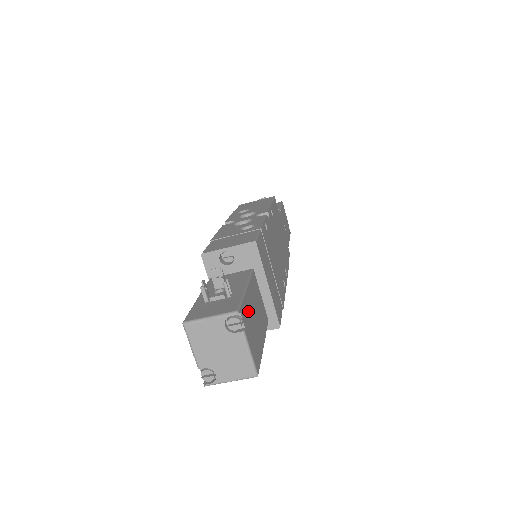
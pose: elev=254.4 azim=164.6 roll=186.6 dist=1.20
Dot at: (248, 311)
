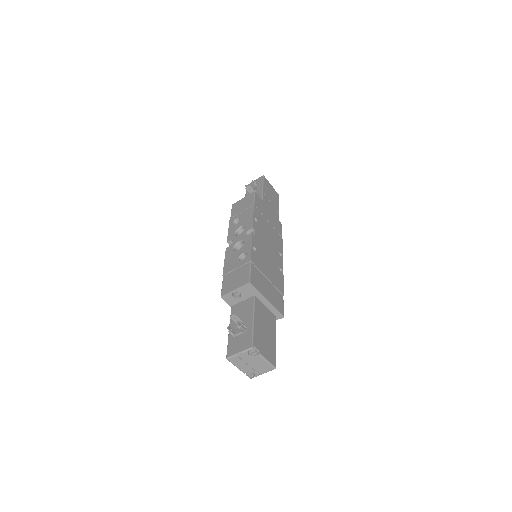
Dot at: (259, 335)
